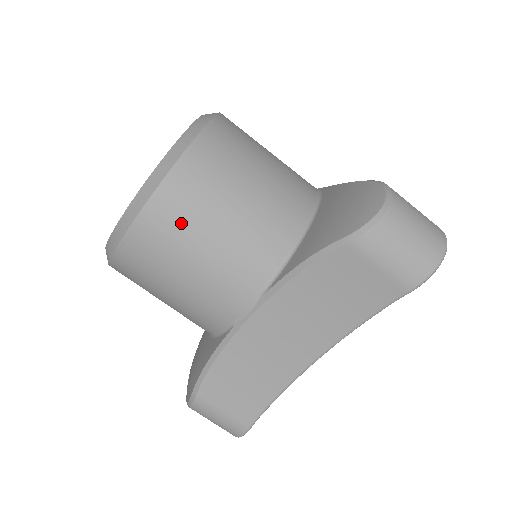
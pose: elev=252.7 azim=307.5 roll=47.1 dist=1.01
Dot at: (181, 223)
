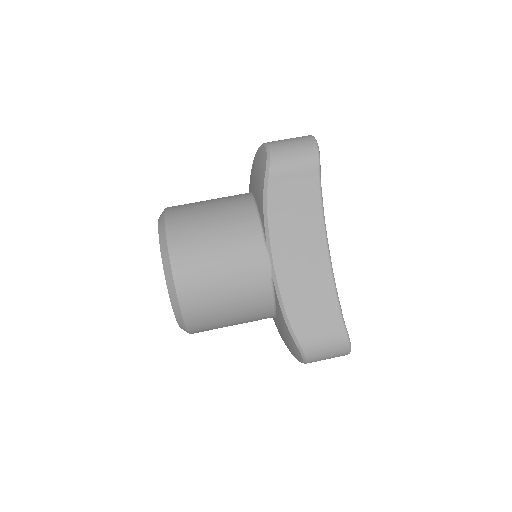
Dot at: (194, 253)
